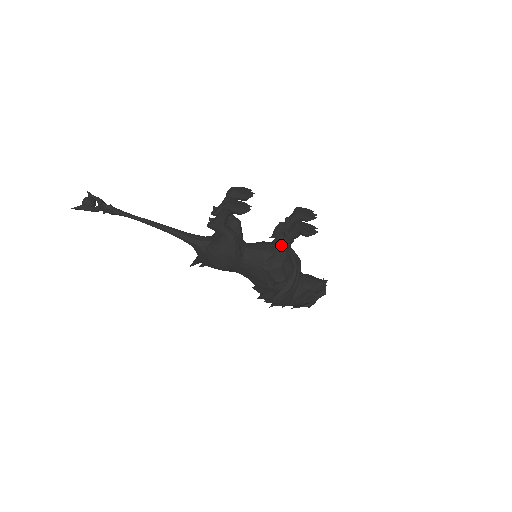
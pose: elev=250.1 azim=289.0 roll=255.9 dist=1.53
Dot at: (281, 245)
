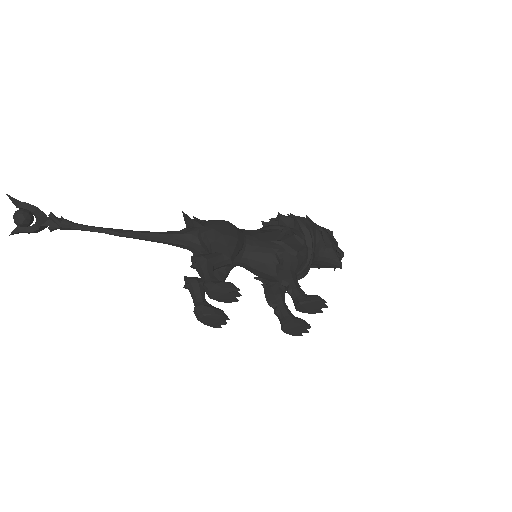
Dot at: occluded
